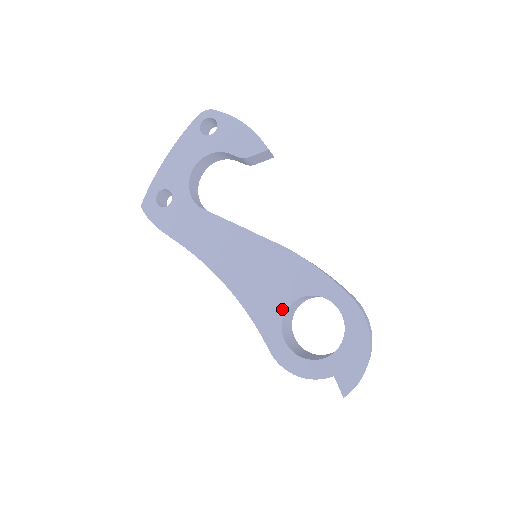
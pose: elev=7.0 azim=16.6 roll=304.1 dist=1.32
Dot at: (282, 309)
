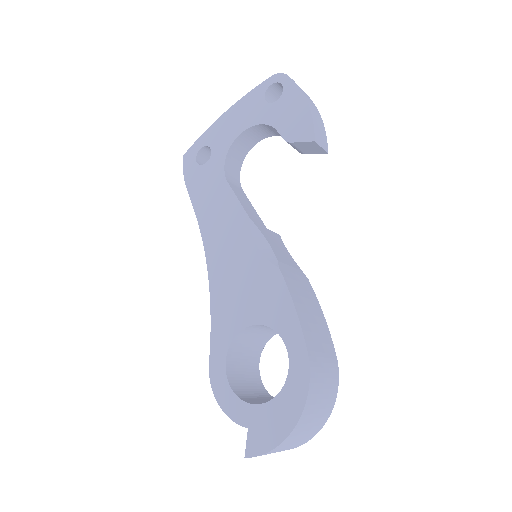
Dot at: (240, 326)
